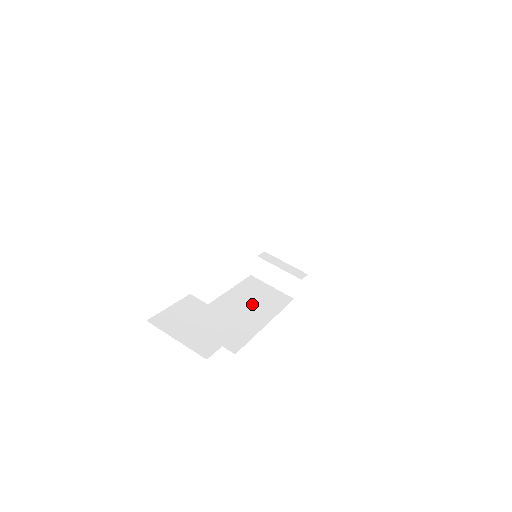
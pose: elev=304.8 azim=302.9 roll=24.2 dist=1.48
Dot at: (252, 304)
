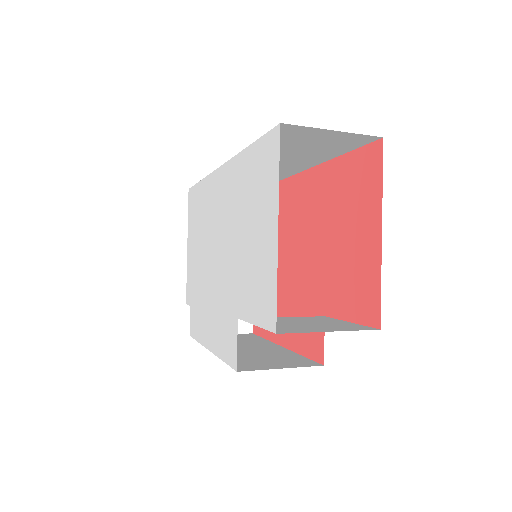
Dot at: (242, 344)
